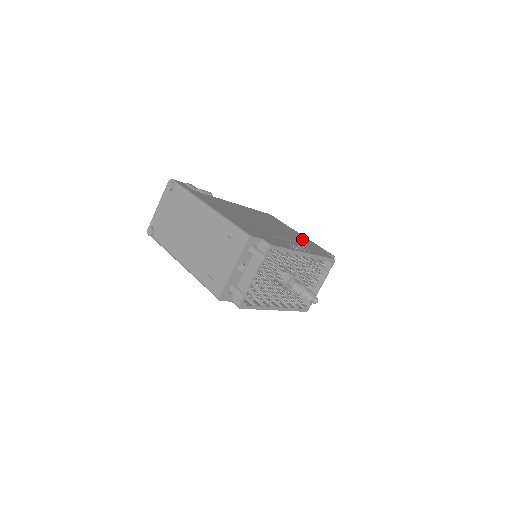
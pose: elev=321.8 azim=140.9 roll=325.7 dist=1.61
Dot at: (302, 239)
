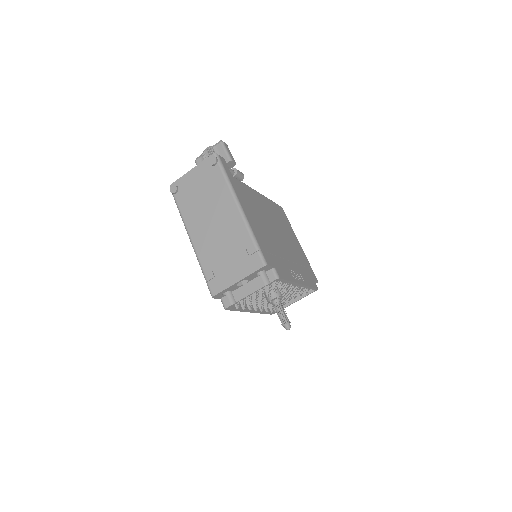
Dot at: (300, 255)
